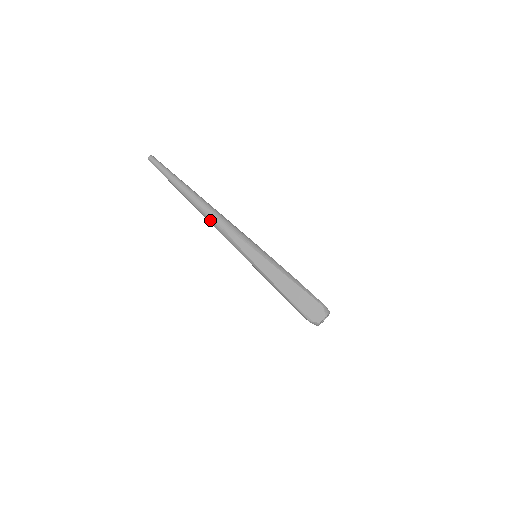
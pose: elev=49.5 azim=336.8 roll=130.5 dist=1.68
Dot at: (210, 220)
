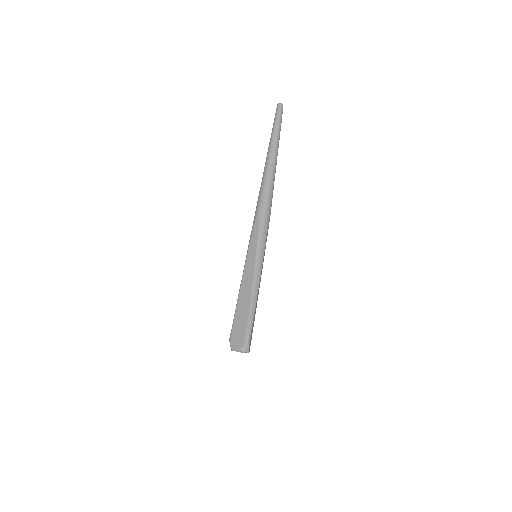
Dot at: (259, 196)
